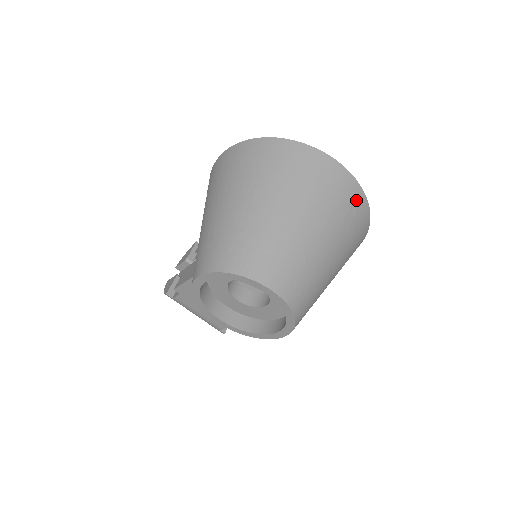
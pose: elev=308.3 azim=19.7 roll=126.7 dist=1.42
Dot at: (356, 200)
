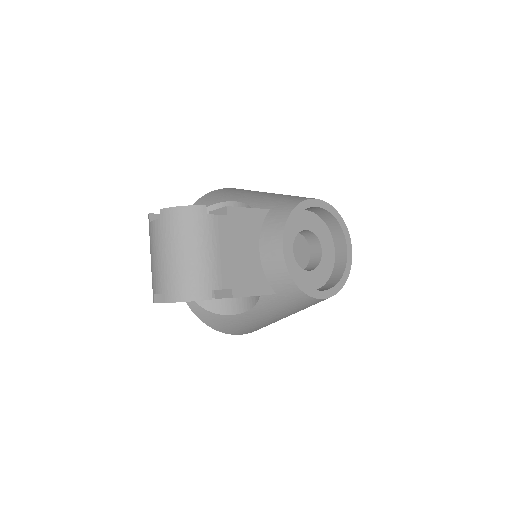
Dot at: occluded
